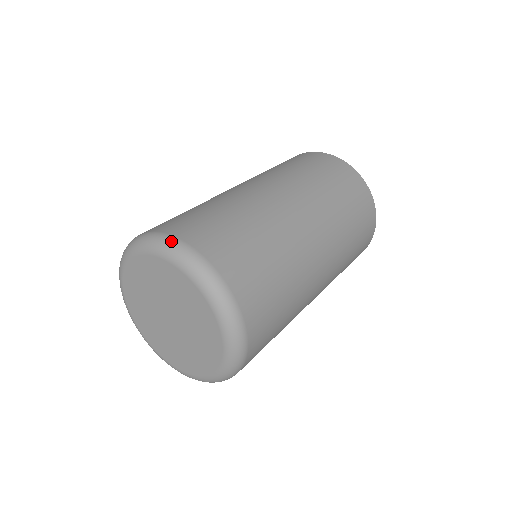
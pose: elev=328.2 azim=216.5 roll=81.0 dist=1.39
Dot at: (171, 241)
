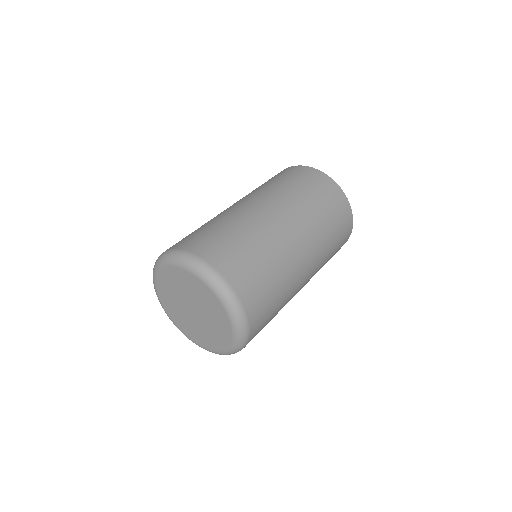
Dot at: (172, 252)
